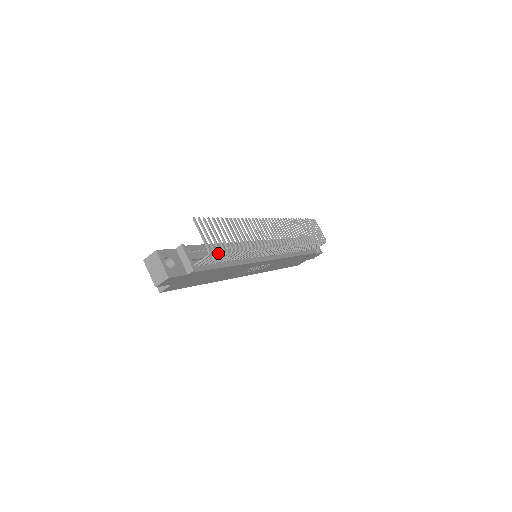
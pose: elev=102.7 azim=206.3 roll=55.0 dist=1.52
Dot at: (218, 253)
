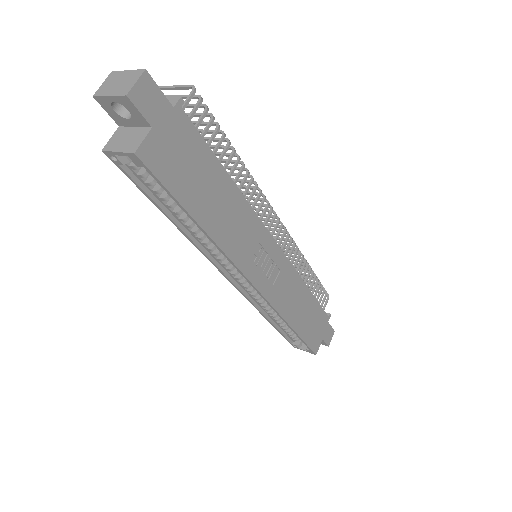
Dot at: (206, 107)
